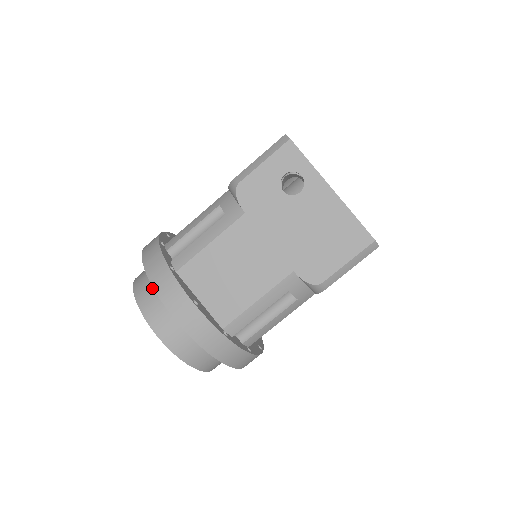
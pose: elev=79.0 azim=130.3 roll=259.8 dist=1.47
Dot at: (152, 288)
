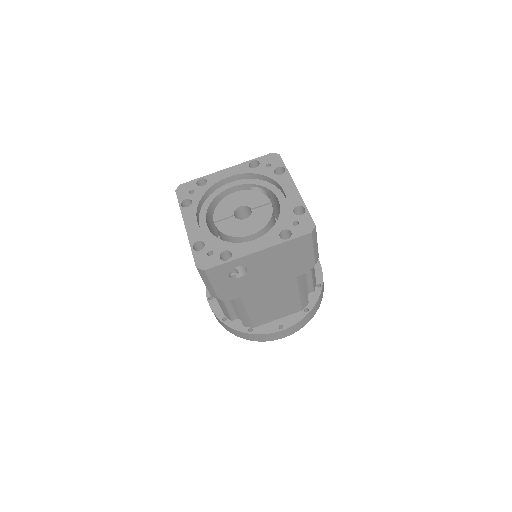
Dot at: occluded
